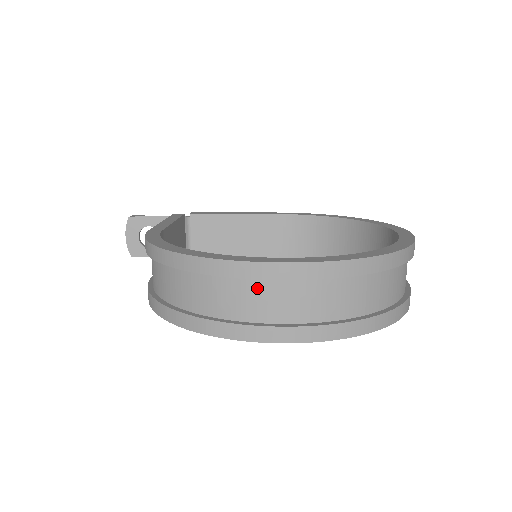
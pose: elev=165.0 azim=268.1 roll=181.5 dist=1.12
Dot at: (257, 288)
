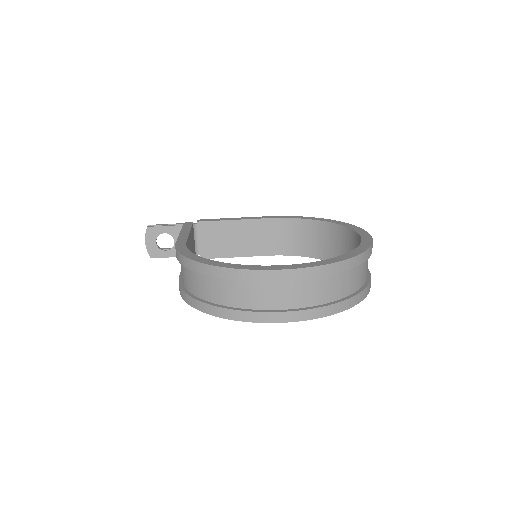
Dot at: (268, 287)
